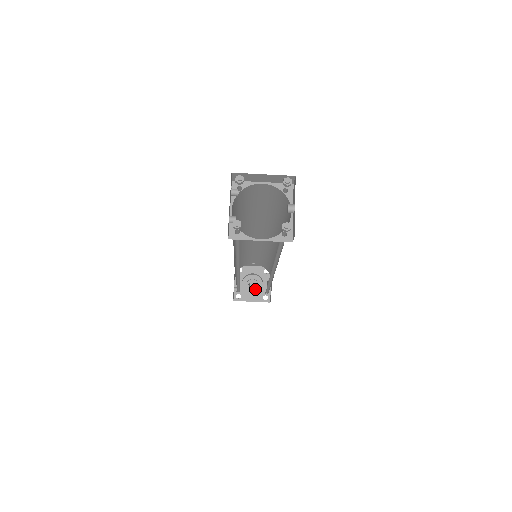
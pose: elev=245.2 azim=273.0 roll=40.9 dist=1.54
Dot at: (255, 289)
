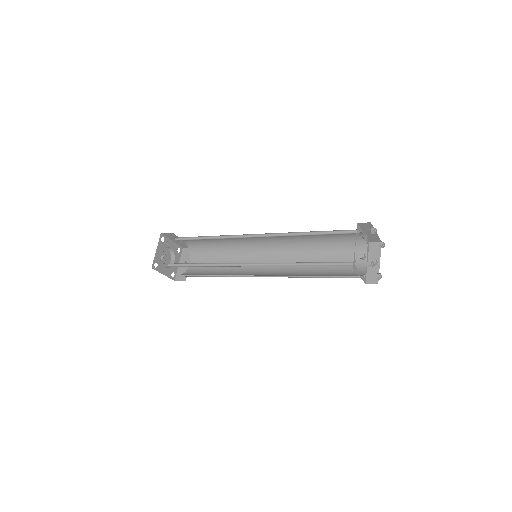
Dot at: (163, 262)
